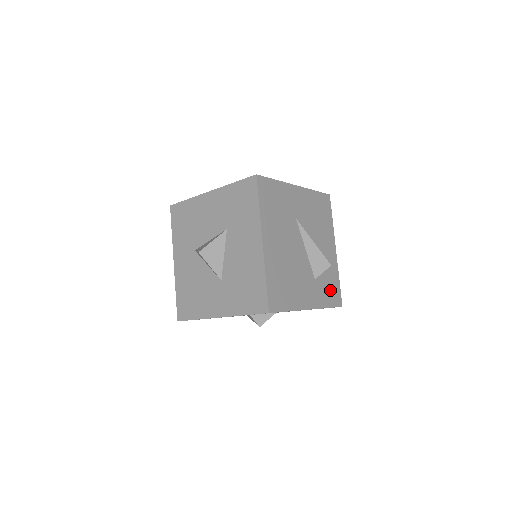
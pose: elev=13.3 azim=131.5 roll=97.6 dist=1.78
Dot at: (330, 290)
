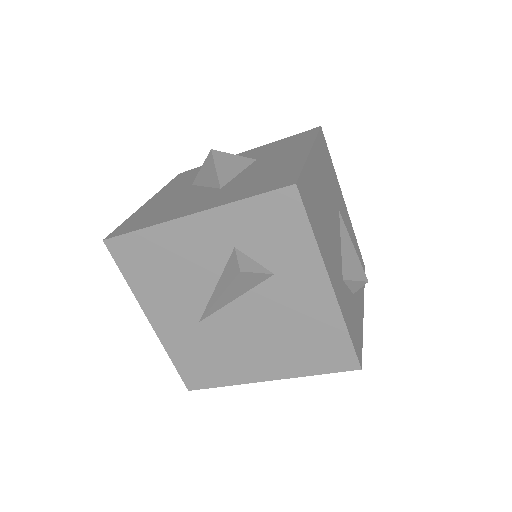
Dot at: (353, 324)
